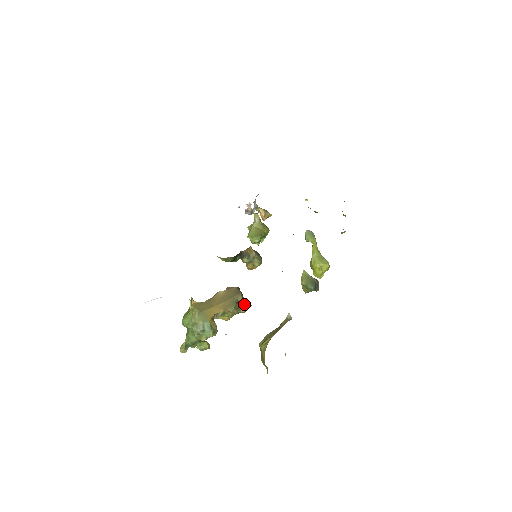
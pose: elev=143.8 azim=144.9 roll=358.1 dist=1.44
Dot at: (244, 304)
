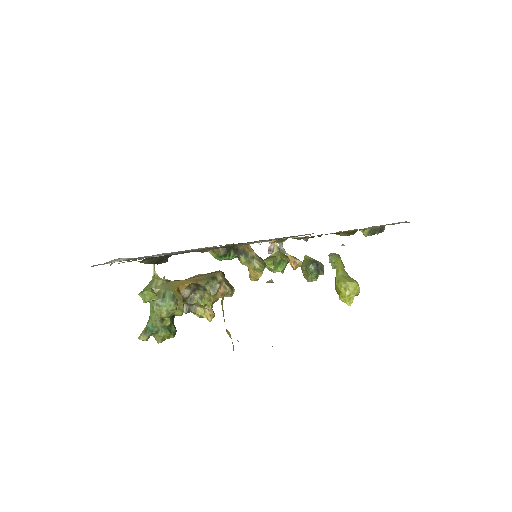
Dot at: (223, 282)
